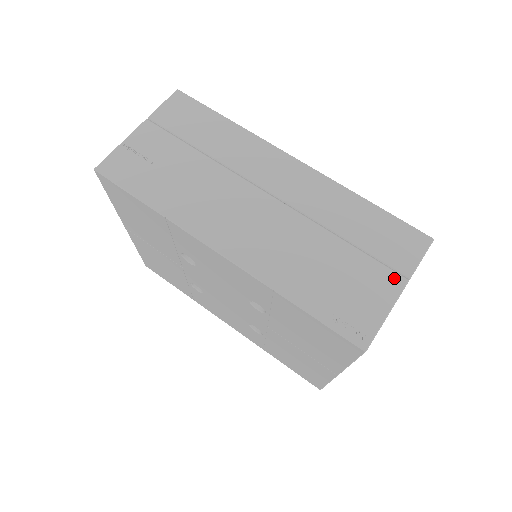
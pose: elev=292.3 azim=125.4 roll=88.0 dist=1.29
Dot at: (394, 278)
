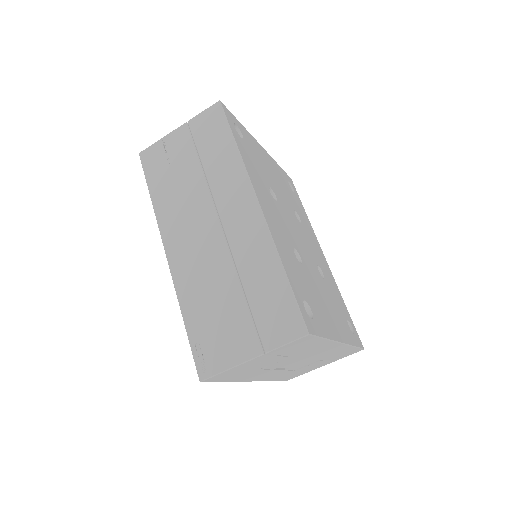
Dot at: (254, 345)
